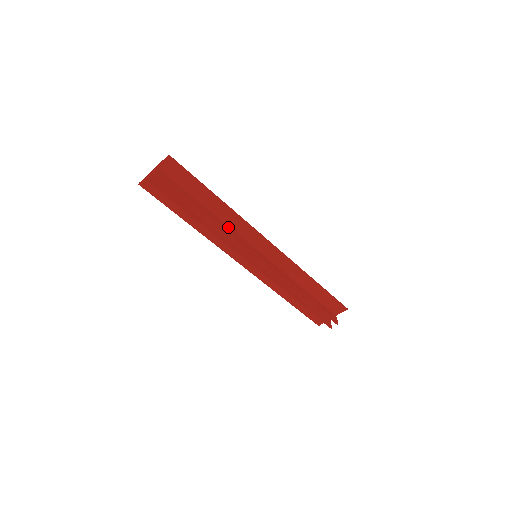
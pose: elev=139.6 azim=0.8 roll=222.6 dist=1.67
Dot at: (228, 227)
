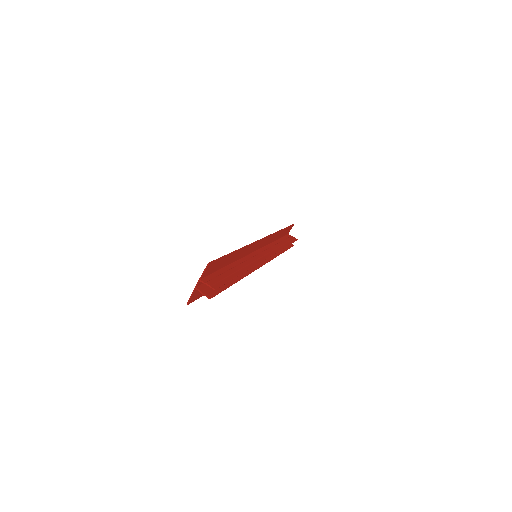
Dot at: (242, 260)
